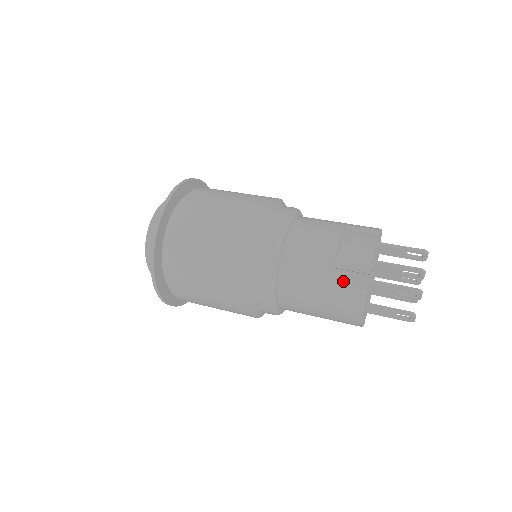
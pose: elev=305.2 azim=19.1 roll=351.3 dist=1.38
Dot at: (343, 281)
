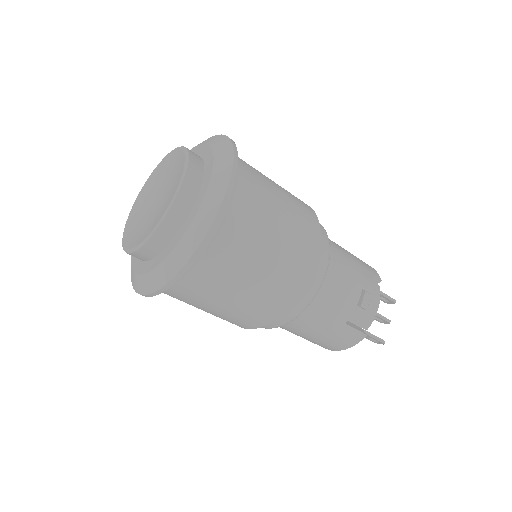
Dot at: (347, 333)
